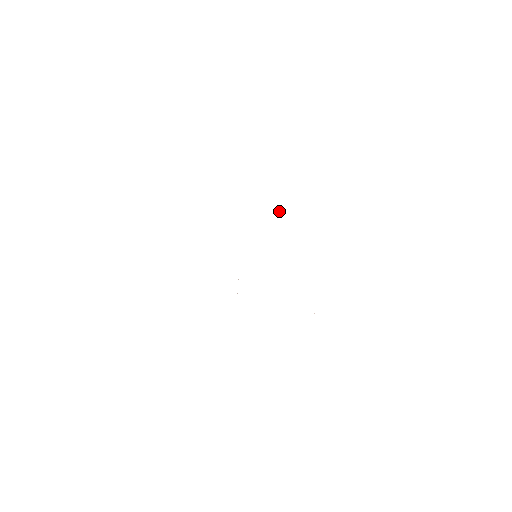
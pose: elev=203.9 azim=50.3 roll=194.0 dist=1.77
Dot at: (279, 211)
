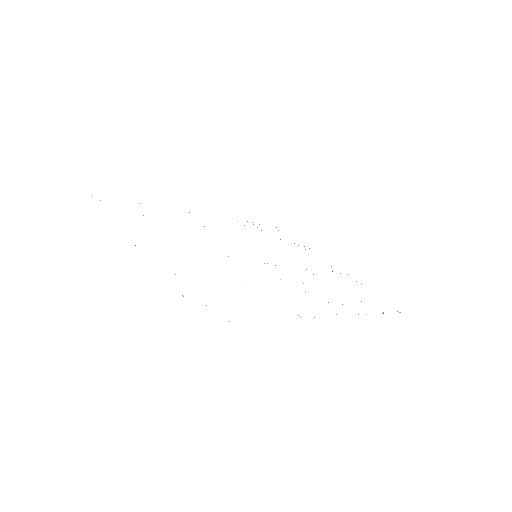
Dot at: occluded
